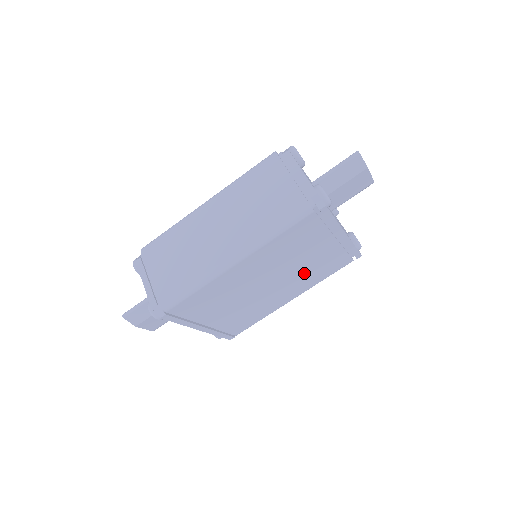
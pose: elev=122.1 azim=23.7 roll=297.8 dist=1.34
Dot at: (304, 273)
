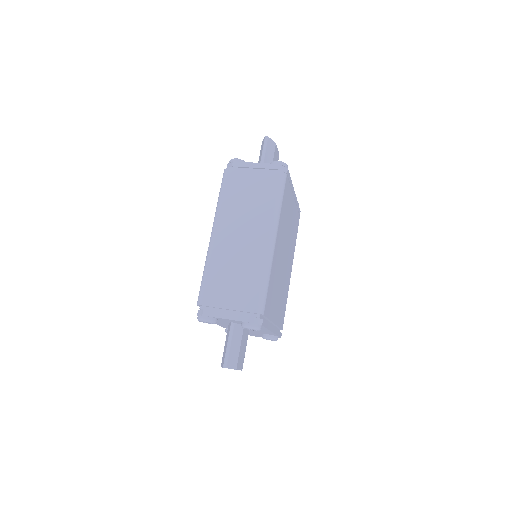
Dot at: (291, 240)
